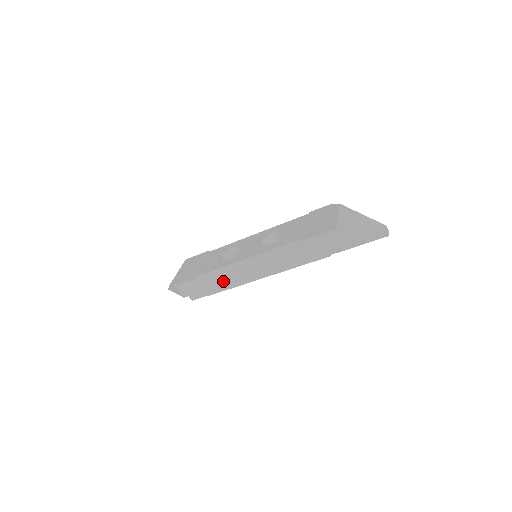
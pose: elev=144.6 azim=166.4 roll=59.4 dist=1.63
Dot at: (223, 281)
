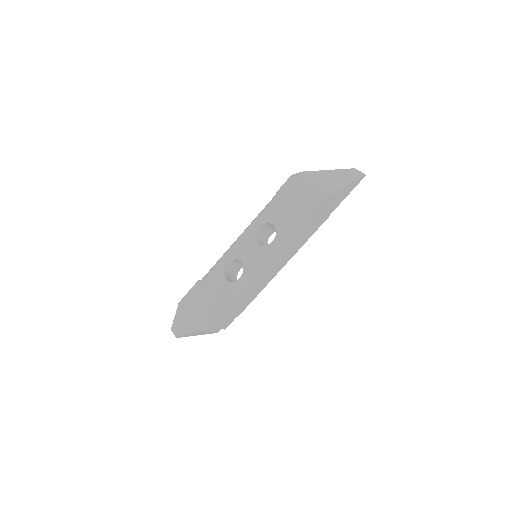
Dot at: (250, 295)
